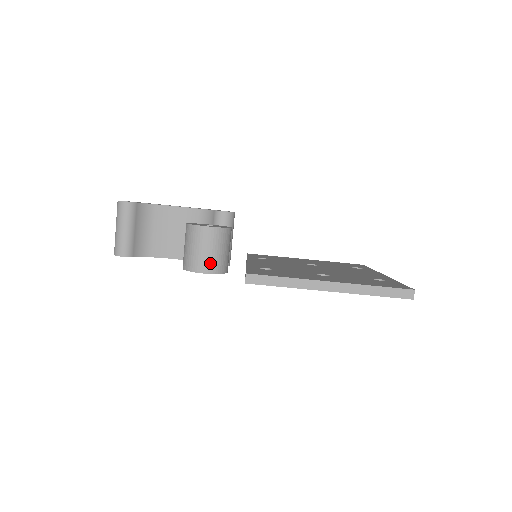
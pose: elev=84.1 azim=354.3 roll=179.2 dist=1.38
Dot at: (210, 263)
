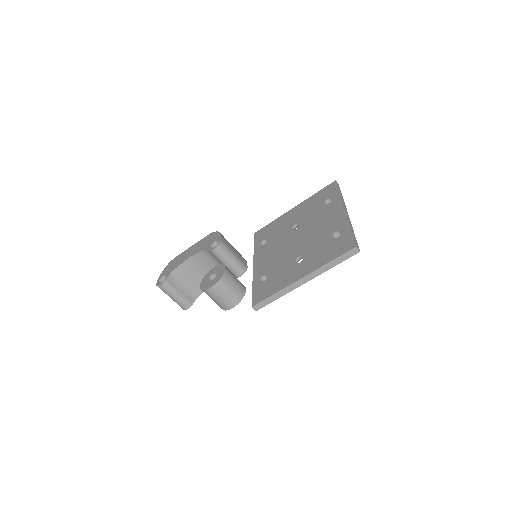
Dot at: (231, 301)
